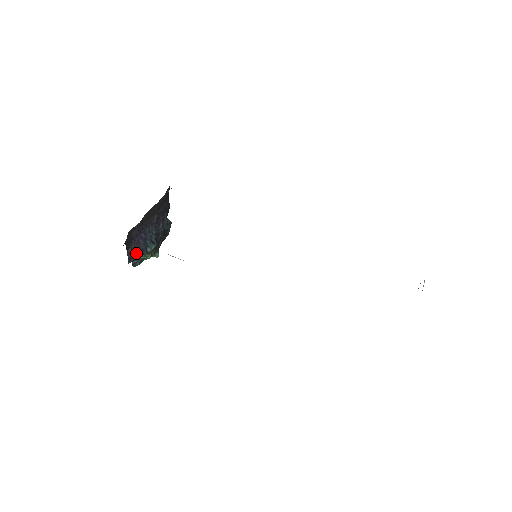
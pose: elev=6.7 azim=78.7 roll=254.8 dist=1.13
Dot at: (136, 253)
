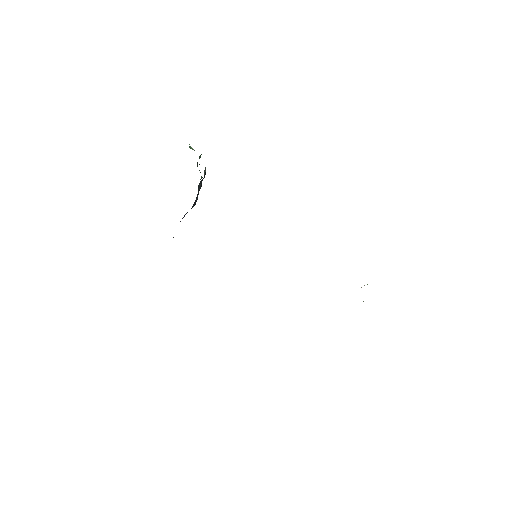
Dot at: occluded
